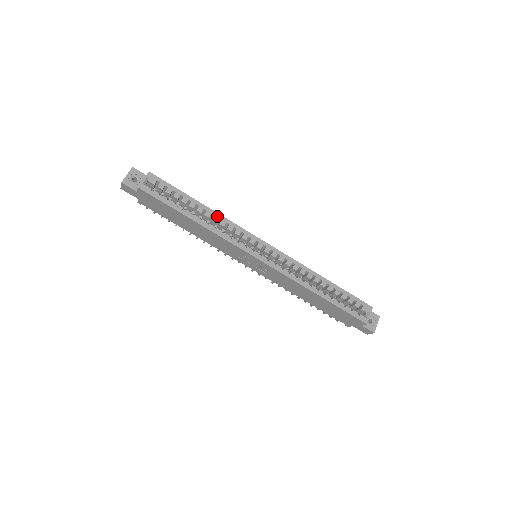
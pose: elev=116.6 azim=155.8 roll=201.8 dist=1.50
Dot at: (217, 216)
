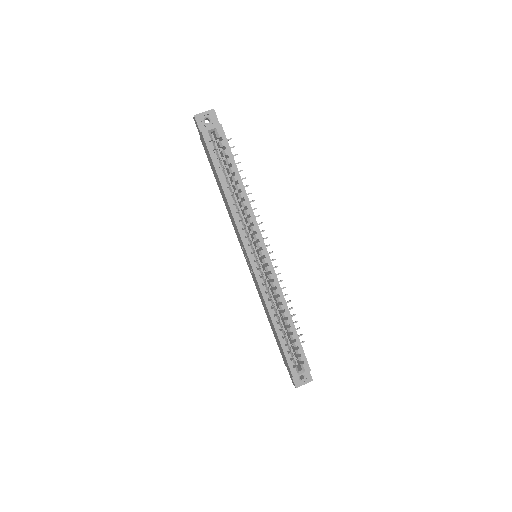
Dot at: (247, 203)
